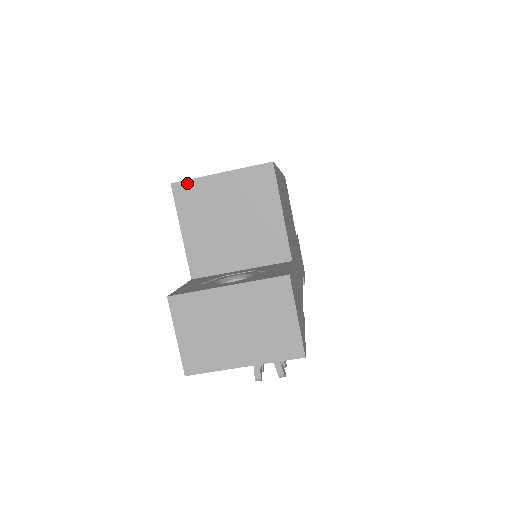
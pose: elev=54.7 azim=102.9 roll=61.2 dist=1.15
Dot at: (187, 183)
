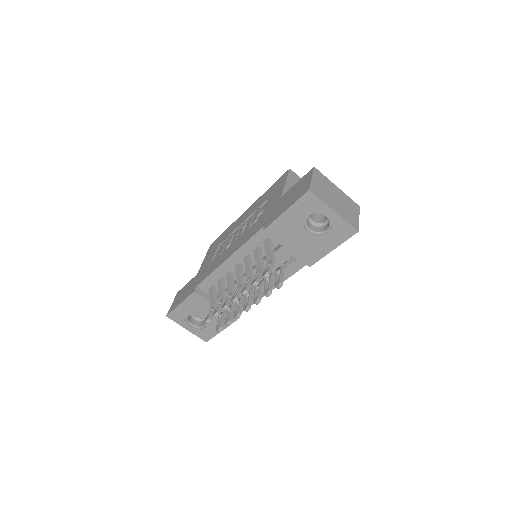
Dot at: (296, 175)
